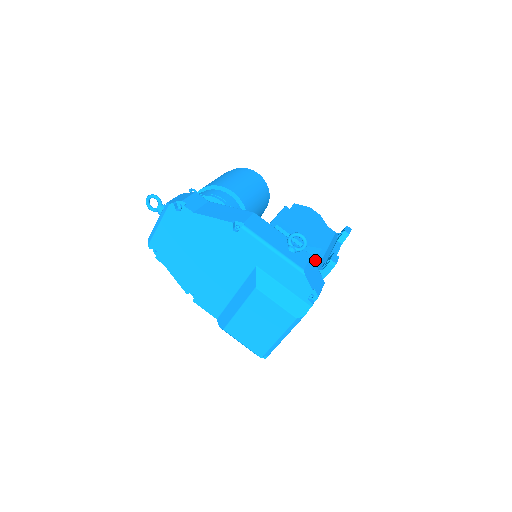
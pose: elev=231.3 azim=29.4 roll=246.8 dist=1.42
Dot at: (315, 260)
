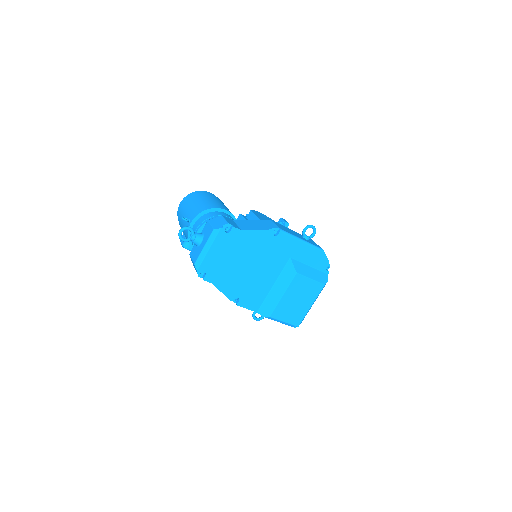
Dot at: occluded
